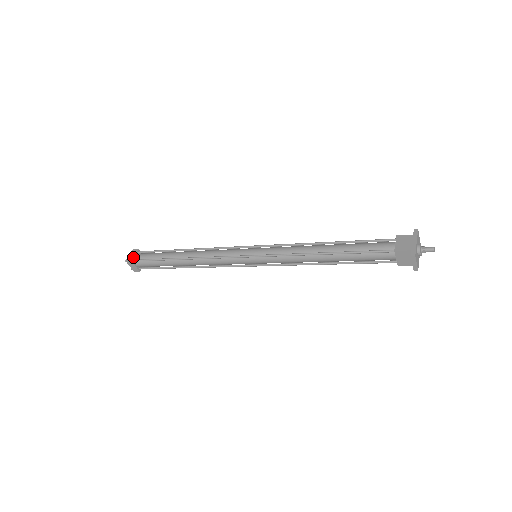
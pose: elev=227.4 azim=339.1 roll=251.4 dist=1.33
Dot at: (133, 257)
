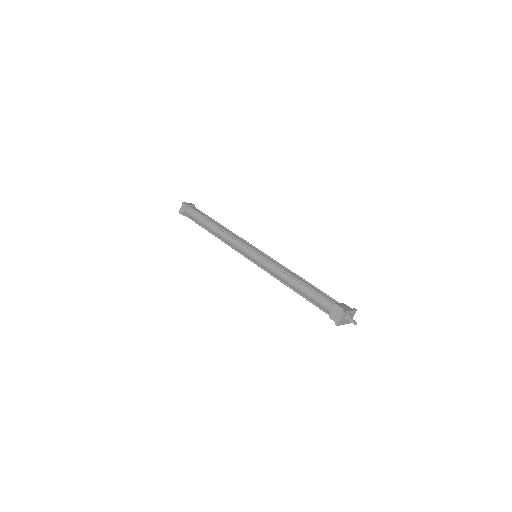
Dot at: (189, 204)
